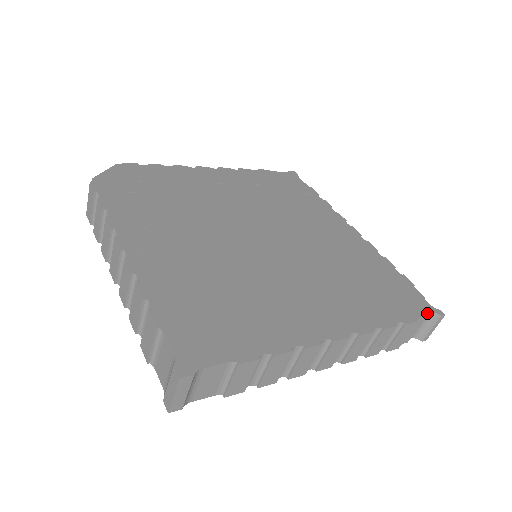
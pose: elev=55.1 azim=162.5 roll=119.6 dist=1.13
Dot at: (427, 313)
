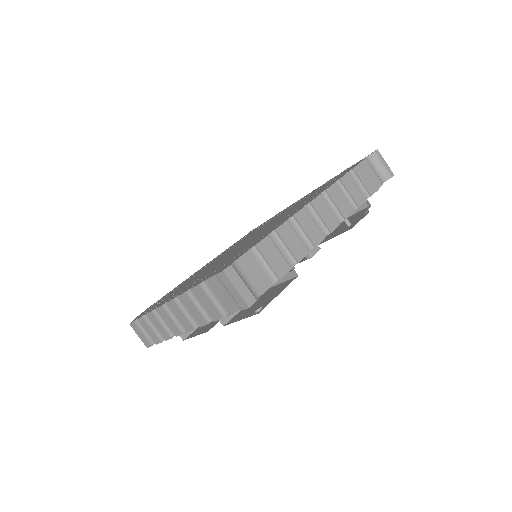
Dot at: (365, 158)
